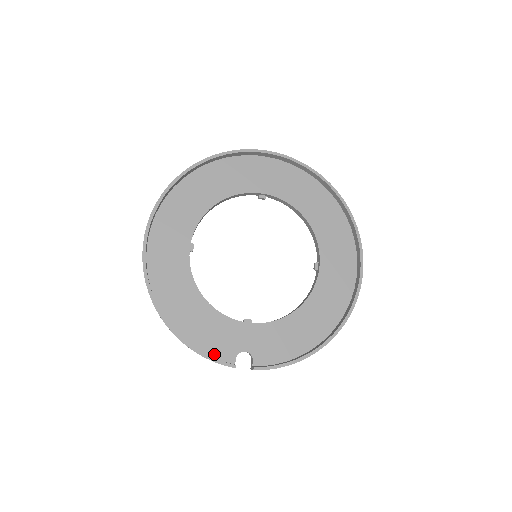
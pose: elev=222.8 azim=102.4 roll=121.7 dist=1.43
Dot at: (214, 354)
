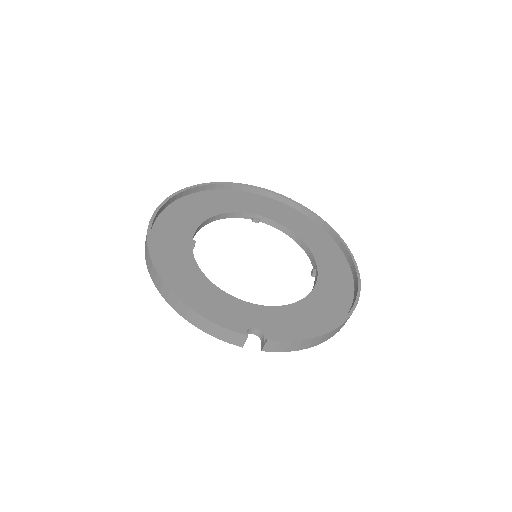
Dot at: occluded
